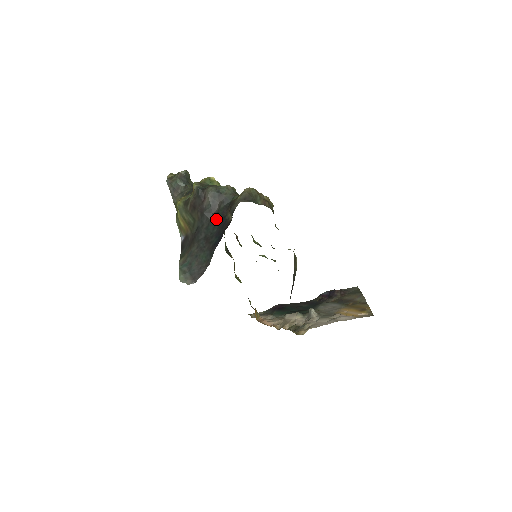
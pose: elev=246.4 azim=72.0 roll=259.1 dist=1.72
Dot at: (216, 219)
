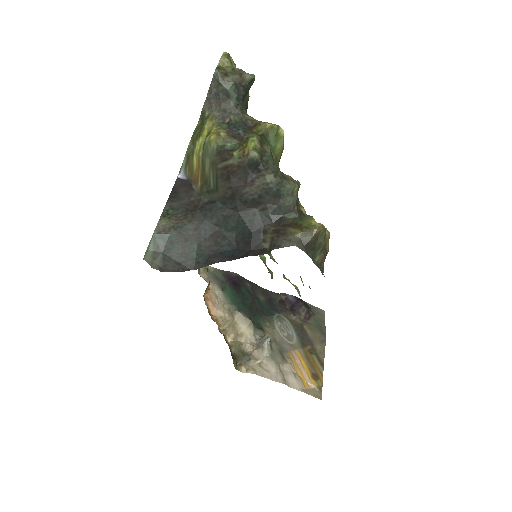
Dot at: (246, 222)
